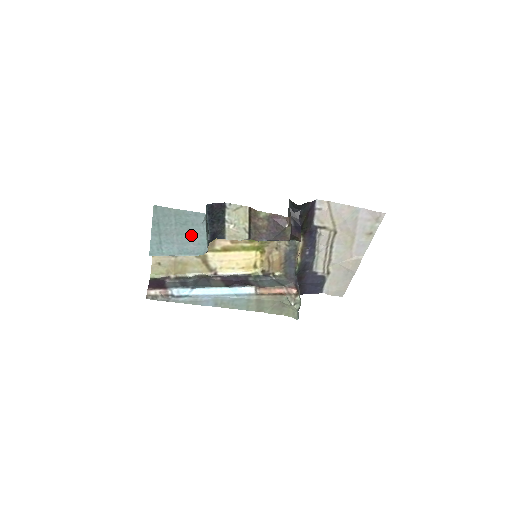
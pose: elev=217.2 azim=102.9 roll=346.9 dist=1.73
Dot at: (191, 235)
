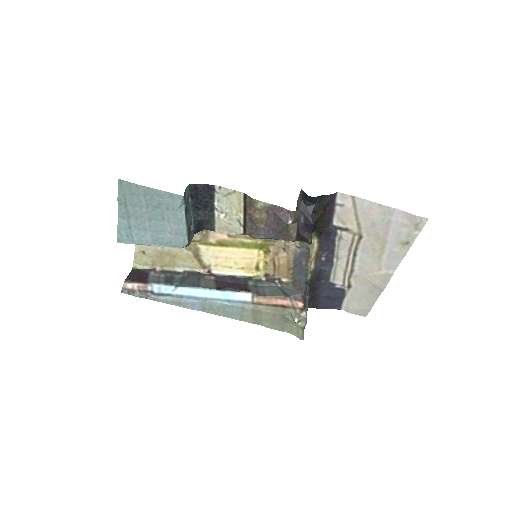
Dot at: (166, 222)
